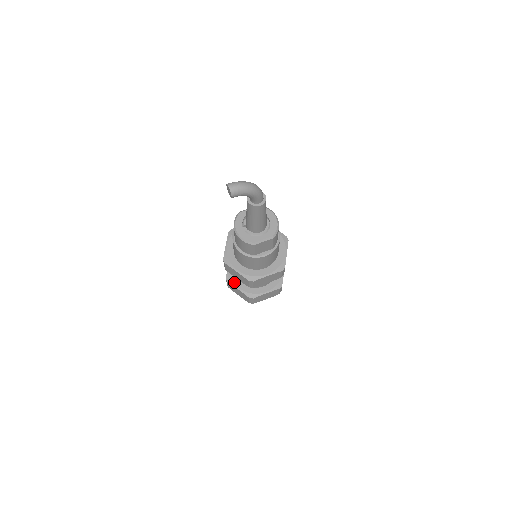
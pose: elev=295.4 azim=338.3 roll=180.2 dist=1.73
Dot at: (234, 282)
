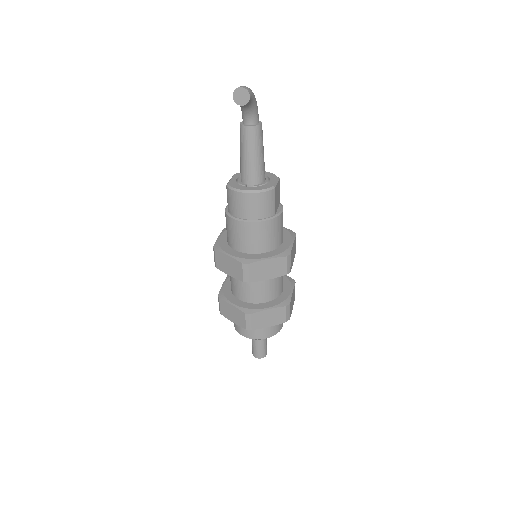
Dot at: (257, 308)
